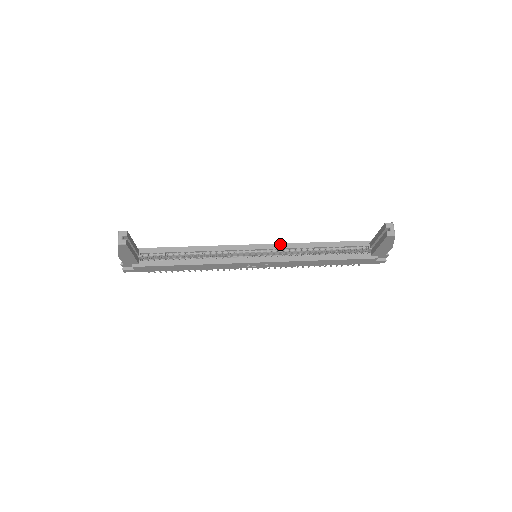
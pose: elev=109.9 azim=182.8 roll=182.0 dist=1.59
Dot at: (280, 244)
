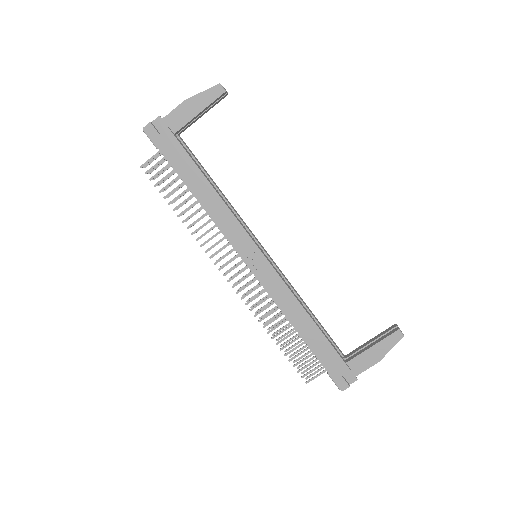
Dot at: occluded
